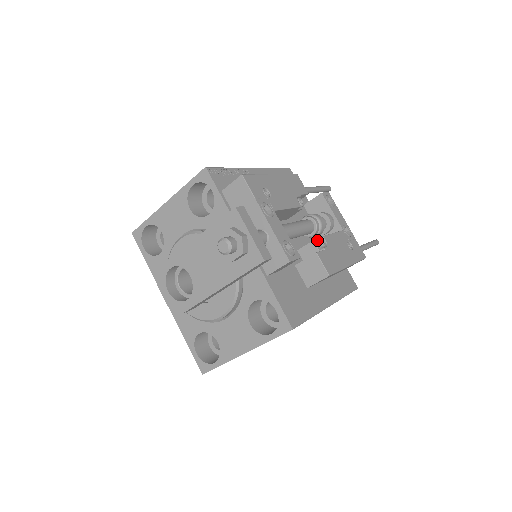
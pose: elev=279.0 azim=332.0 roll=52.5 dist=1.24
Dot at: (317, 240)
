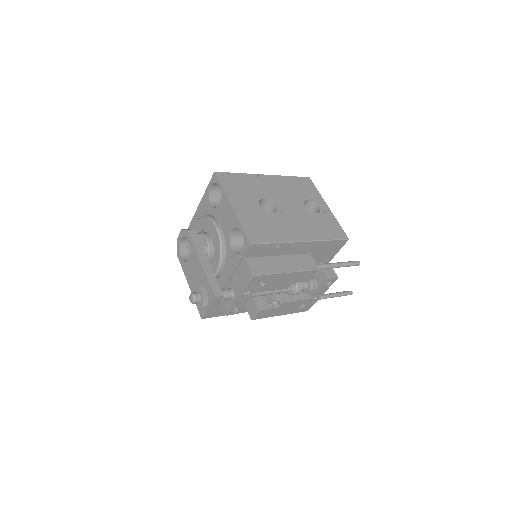
Dot at: (275, 302)
